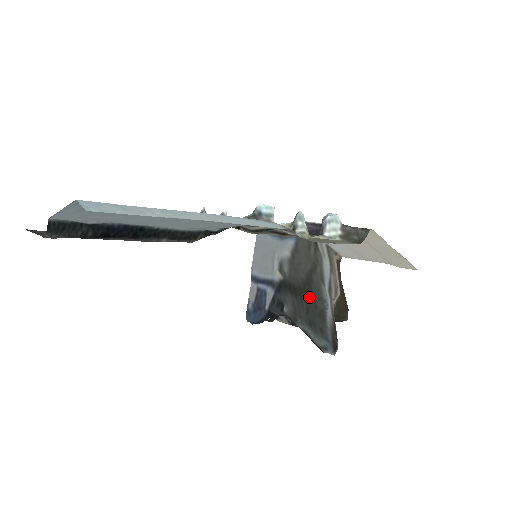
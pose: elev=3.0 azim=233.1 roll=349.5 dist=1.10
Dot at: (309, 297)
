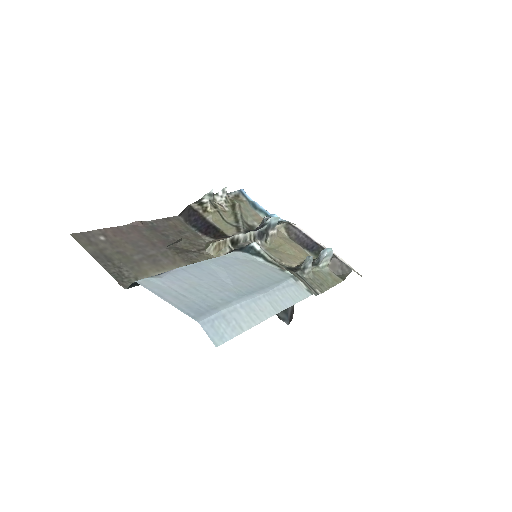
Dot at: occluded
